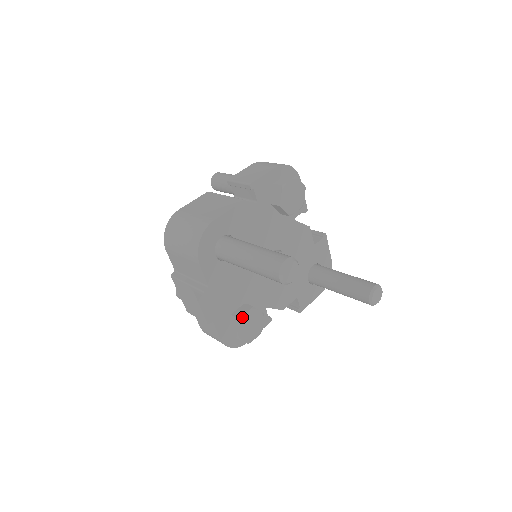
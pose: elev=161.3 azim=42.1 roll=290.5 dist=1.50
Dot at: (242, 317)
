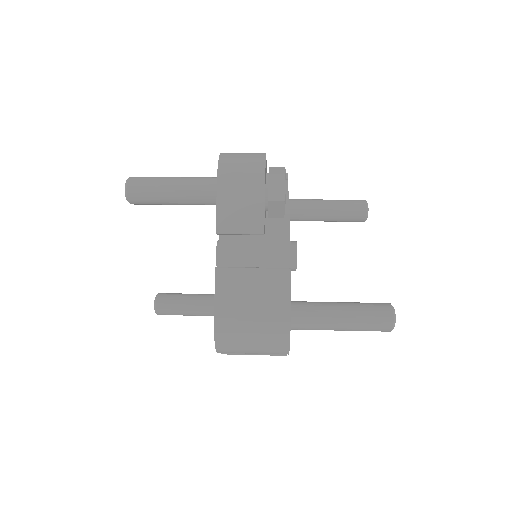
Dot at: occluded
